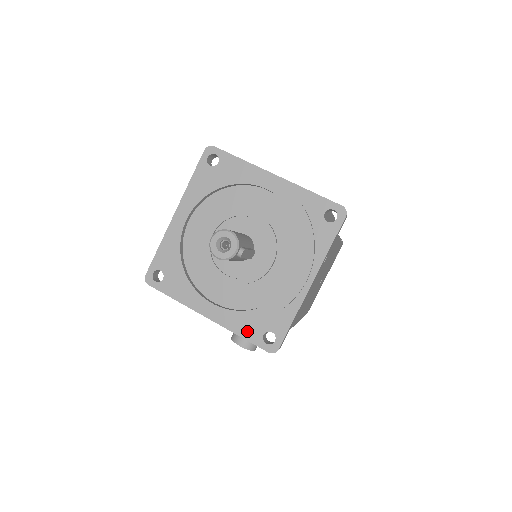
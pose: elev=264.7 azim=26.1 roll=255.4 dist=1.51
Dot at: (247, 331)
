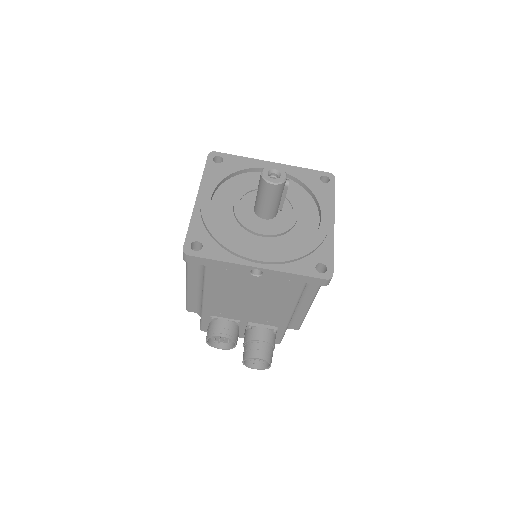
Dot at: (300, 268)
